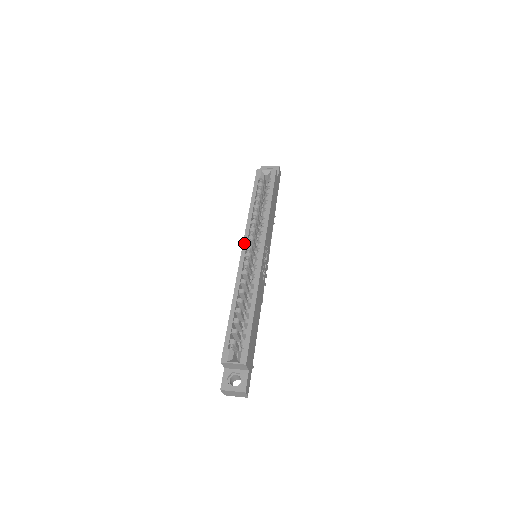
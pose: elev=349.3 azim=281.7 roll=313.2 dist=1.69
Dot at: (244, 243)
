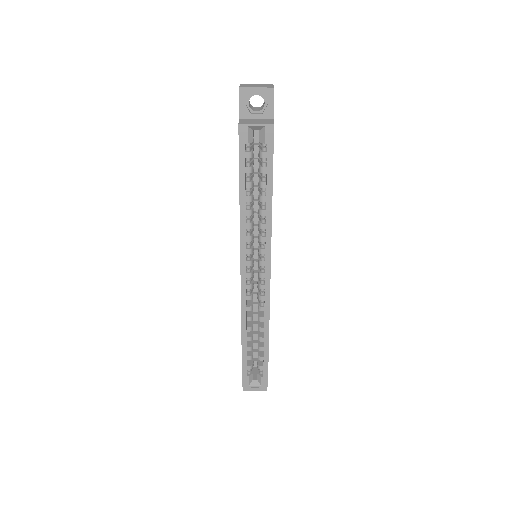
Dot at: (242, 263)
